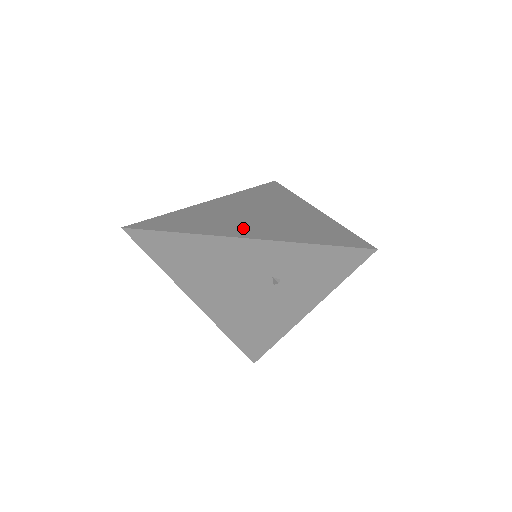
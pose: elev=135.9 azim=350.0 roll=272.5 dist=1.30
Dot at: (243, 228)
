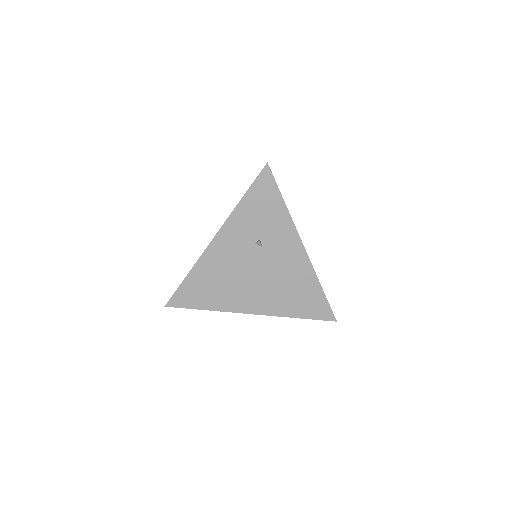
Dot at: occluded
